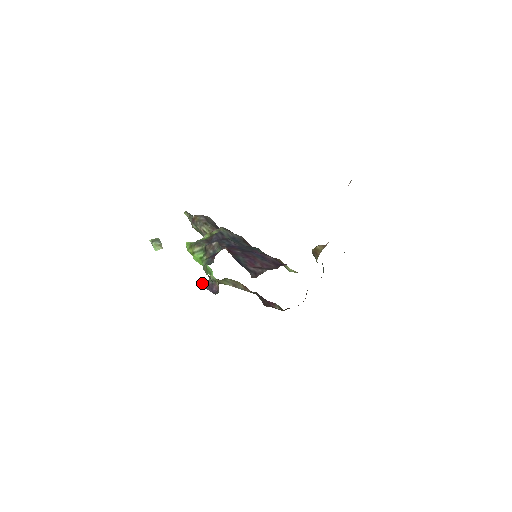
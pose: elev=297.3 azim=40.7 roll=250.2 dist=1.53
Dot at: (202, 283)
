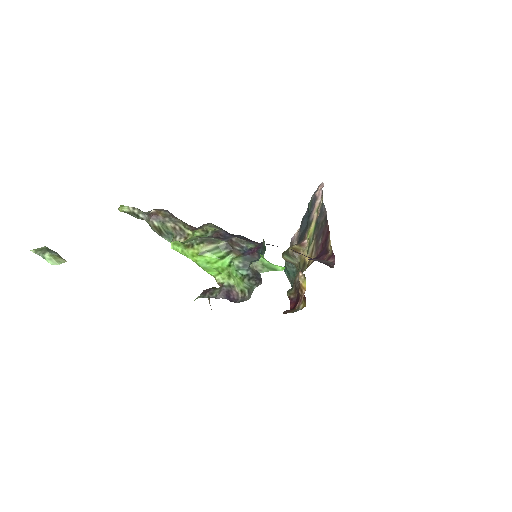
Dot at: (202, 294)
